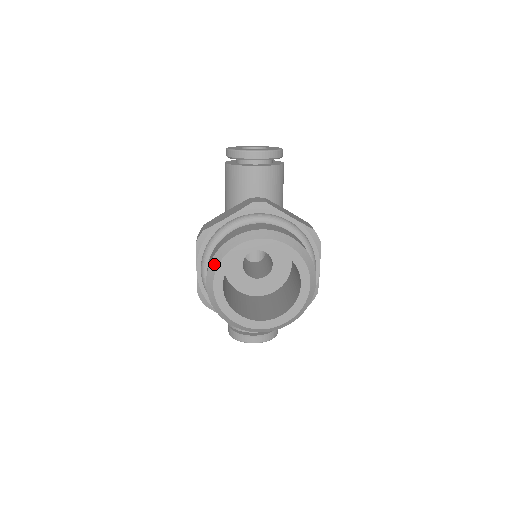
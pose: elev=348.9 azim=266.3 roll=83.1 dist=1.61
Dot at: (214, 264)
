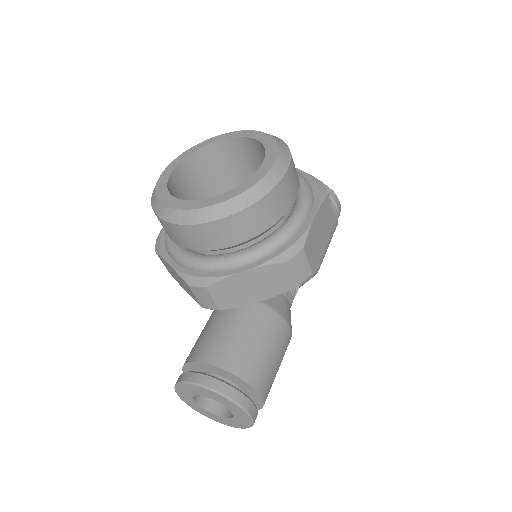
Dot at: occluded
